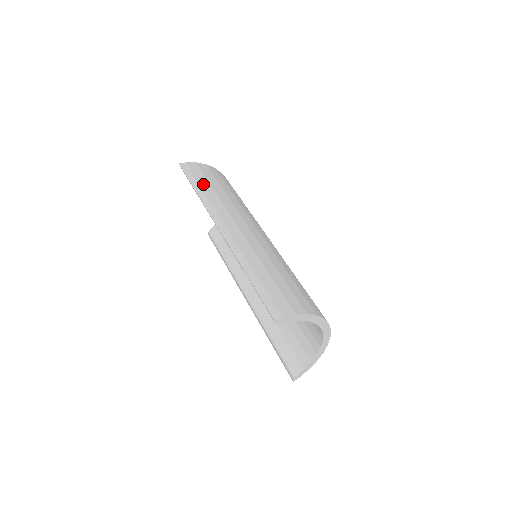
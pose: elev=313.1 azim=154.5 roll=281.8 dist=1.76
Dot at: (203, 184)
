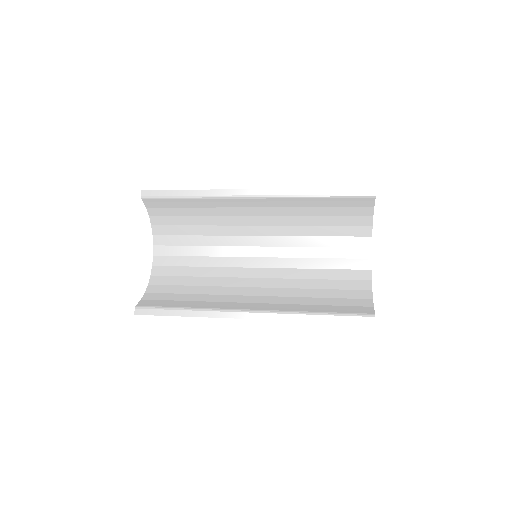
Dot at: occluded
